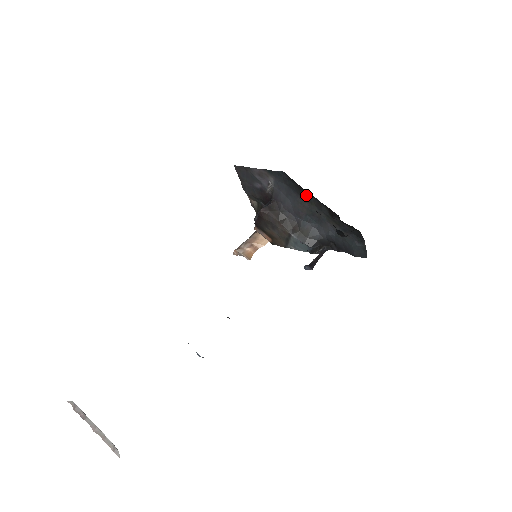
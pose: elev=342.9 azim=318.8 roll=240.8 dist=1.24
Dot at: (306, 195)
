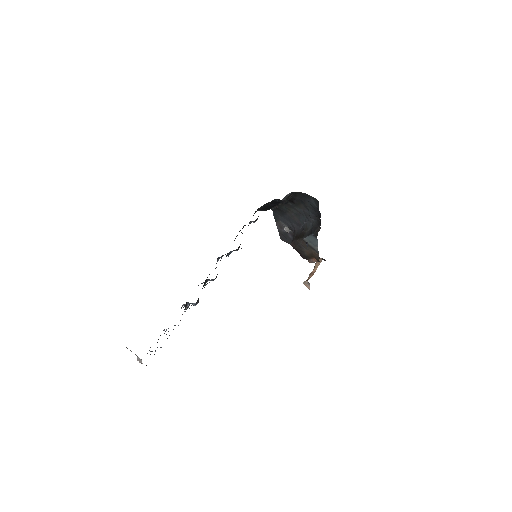
Dot at: (283, 208)
